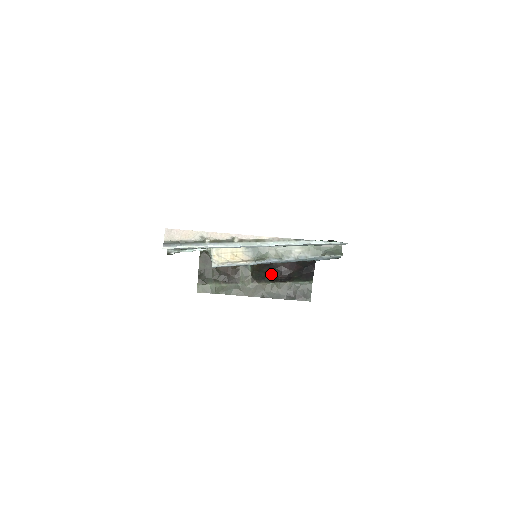
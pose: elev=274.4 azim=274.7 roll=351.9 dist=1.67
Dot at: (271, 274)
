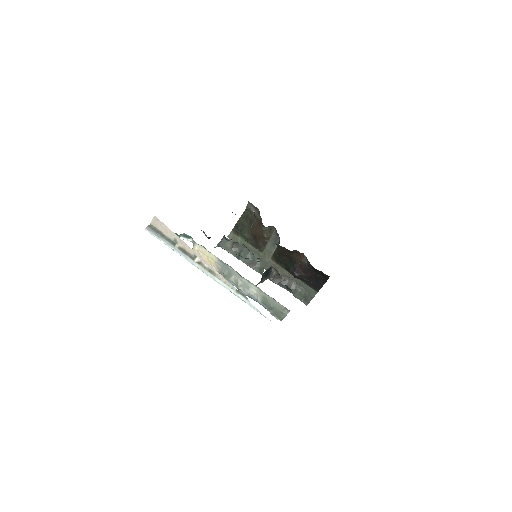
Dot at: (288, 264)
